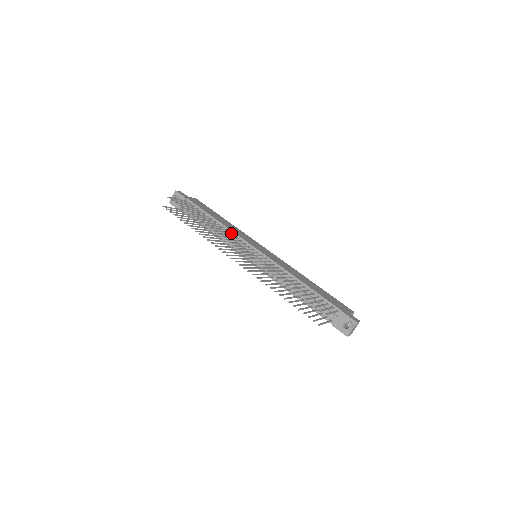
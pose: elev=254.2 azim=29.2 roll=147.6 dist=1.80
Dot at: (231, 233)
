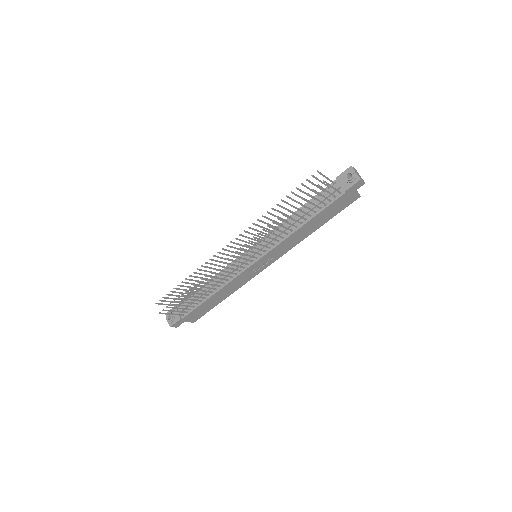
Dot at: occluded
